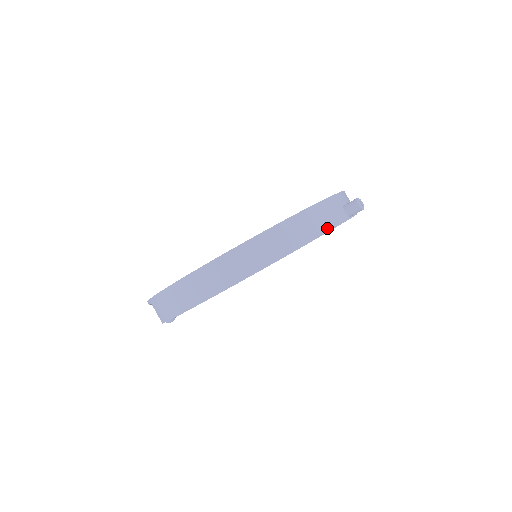
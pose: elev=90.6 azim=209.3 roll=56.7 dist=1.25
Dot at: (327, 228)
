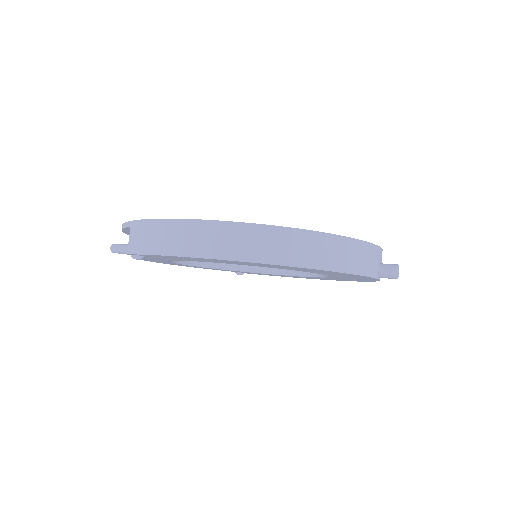
Dot at: (361, 271)
